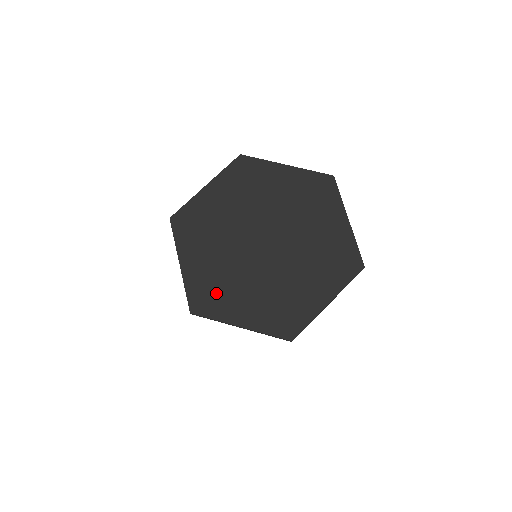
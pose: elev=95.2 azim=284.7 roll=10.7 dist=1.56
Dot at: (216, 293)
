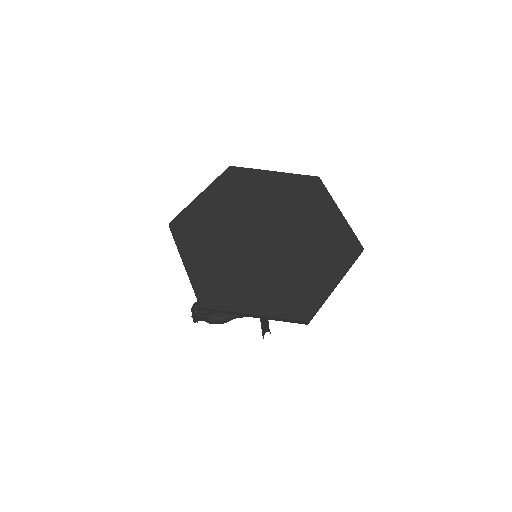
Dot at: (225, 286)
